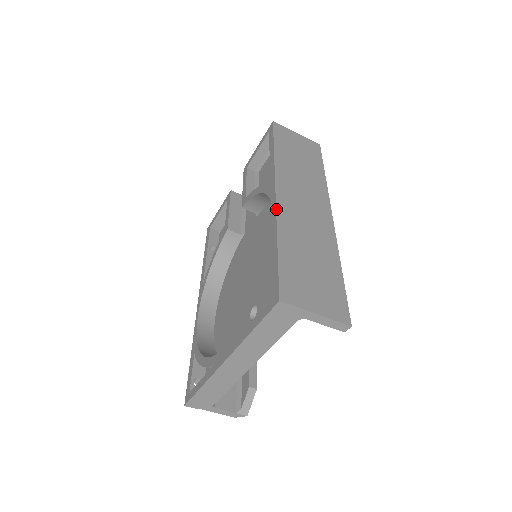
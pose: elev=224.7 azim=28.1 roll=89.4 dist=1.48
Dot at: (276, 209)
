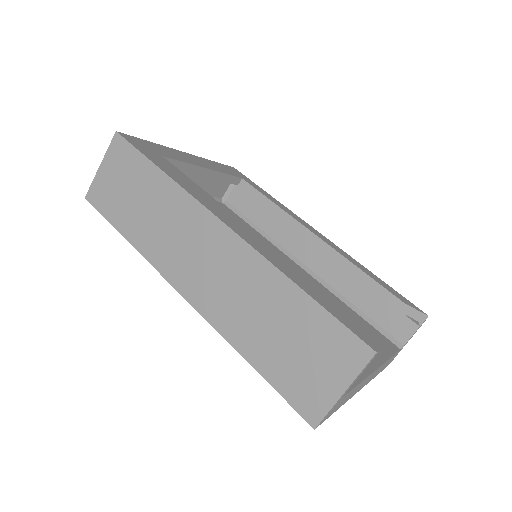
Dot at: (205, 319)
